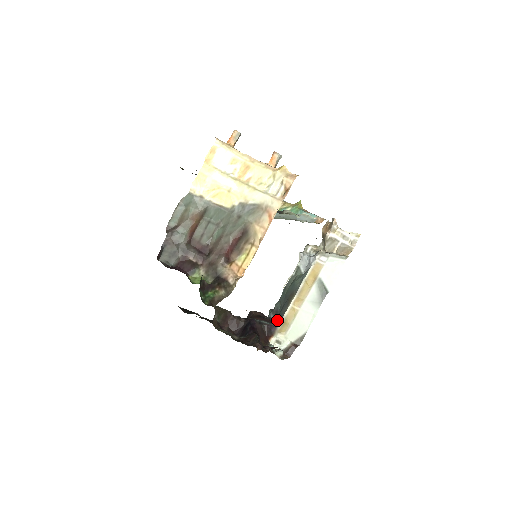
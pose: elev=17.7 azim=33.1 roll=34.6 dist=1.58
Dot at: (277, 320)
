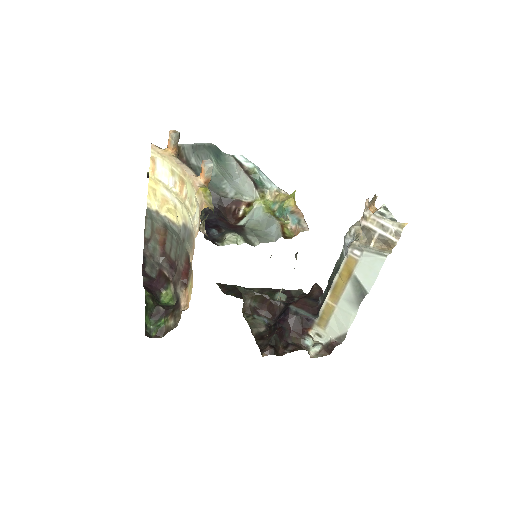
Dot at: (319, 310)
